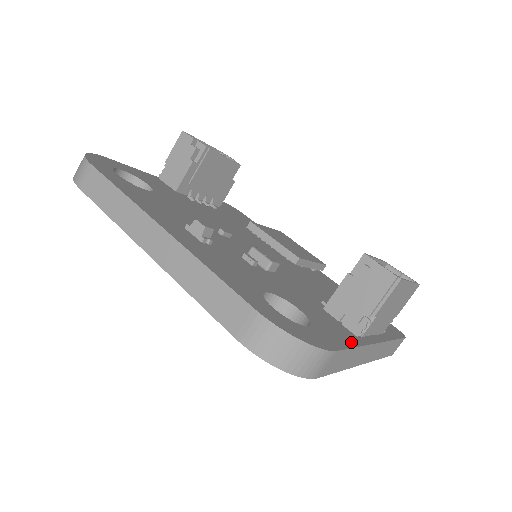
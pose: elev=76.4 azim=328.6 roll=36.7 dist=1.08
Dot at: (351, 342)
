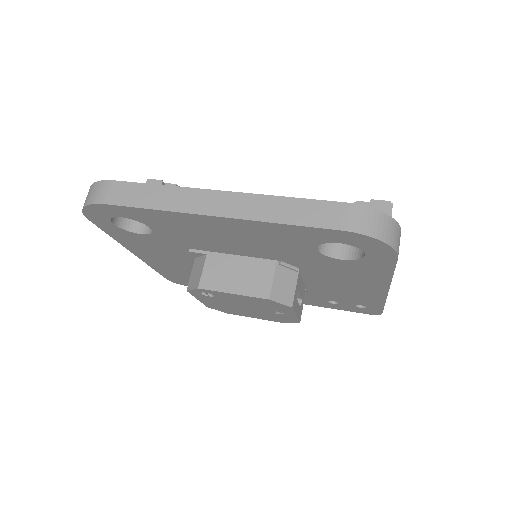
Dot at: occluded
